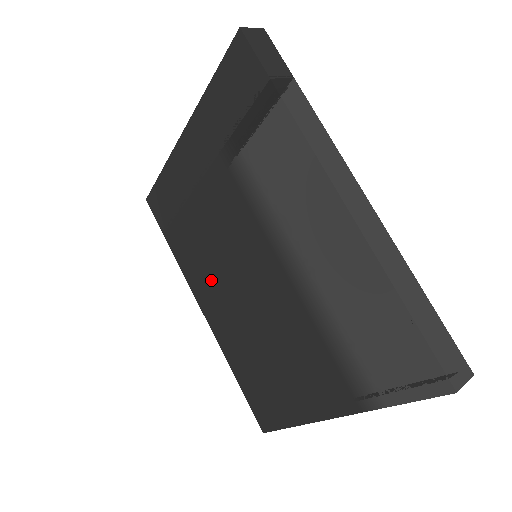
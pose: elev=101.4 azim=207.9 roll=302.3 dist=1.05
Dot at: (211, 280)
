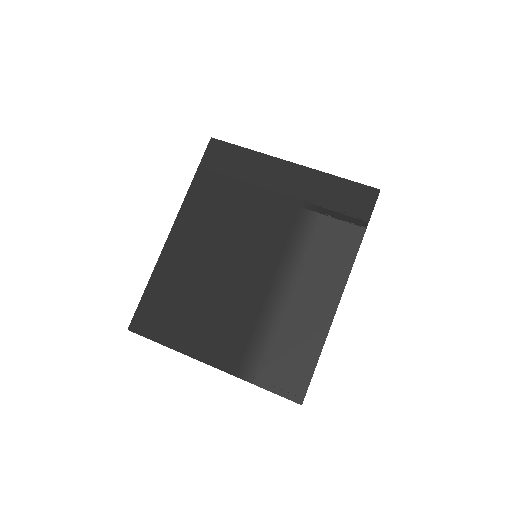
Dot at: (207, 229)
